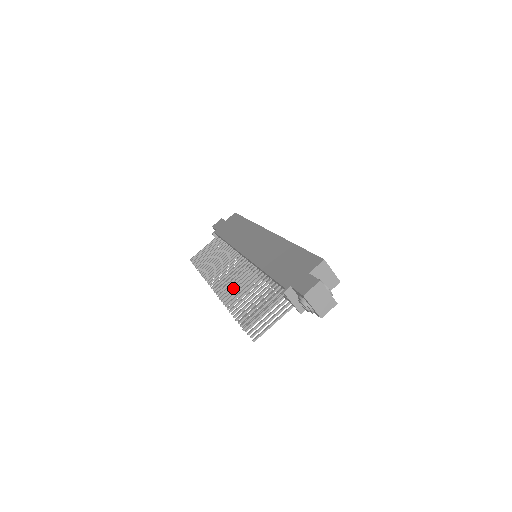
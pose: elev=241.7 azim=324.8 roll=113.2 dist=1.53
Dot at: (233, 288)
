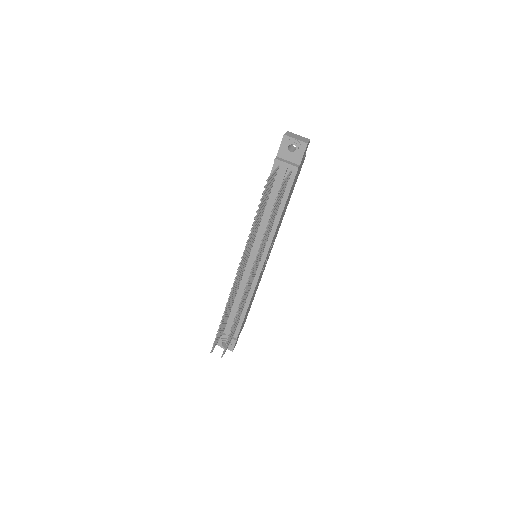
Dot at: (250, 241)
